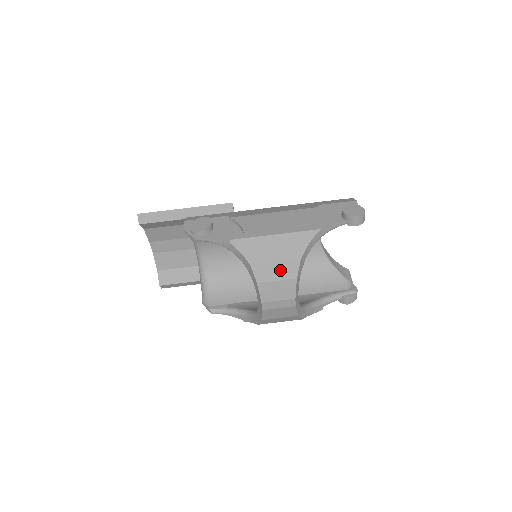
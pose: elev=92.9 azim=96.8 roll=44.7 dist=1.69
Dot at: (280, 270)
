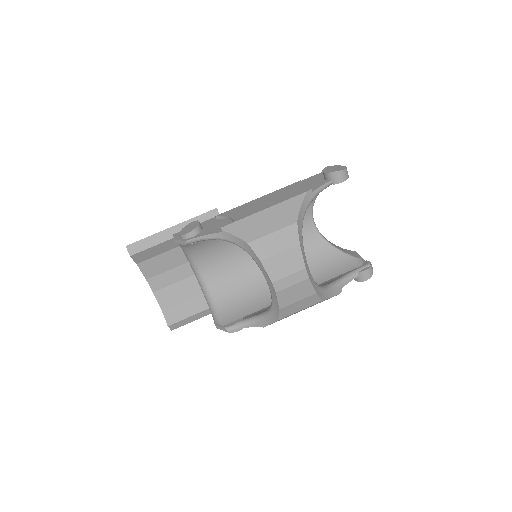
Dot at: (280, 240)
